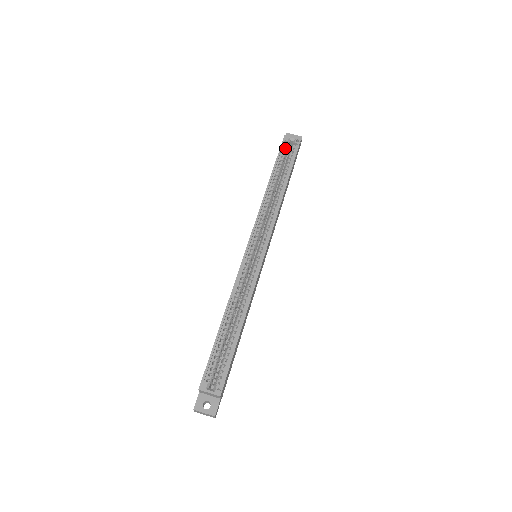
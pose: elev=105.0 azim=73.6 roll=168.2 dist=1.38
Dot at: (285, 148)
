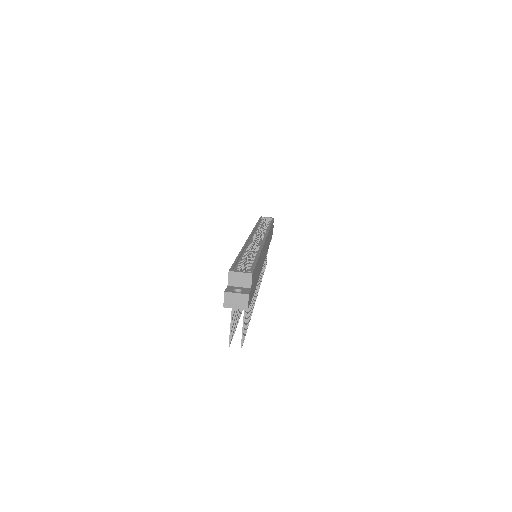
Dot at: (263, 220)
